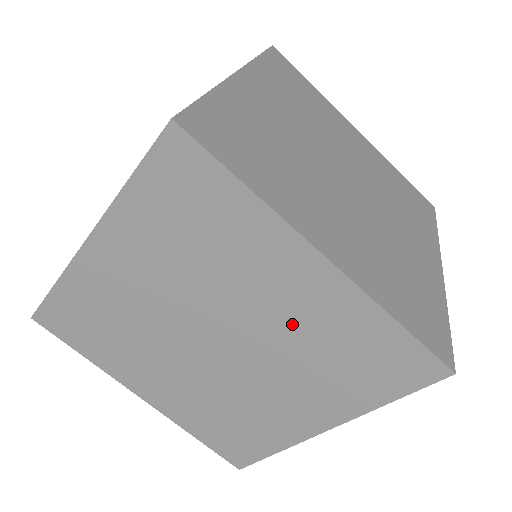
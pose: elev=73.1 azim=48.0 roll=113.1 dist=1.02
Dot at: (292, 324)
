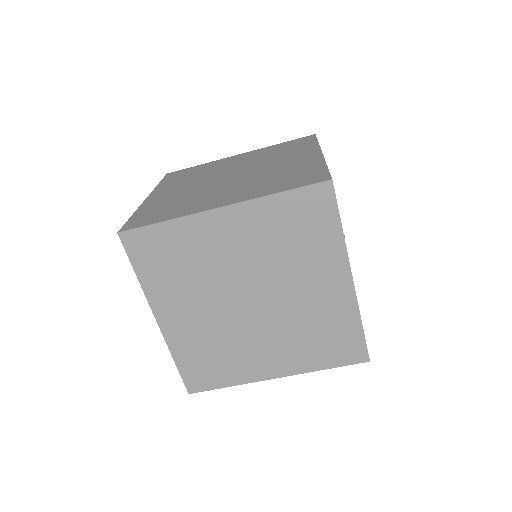
Dot at: (256, 249)
